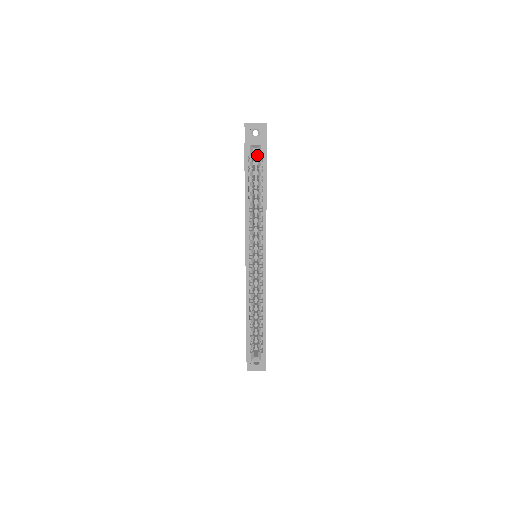
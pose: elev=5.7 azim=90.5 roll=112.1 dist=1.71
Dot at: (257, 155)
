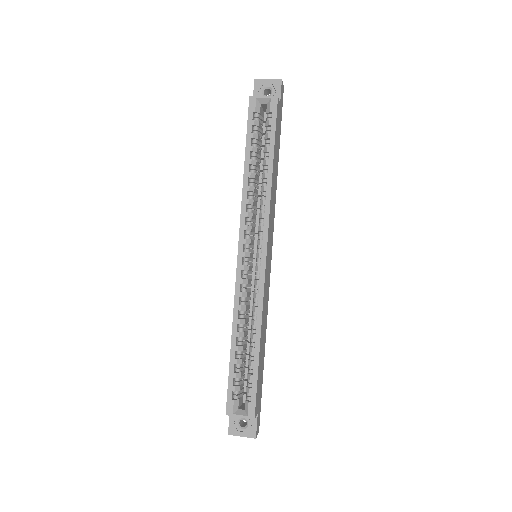
Dot at: occluded
